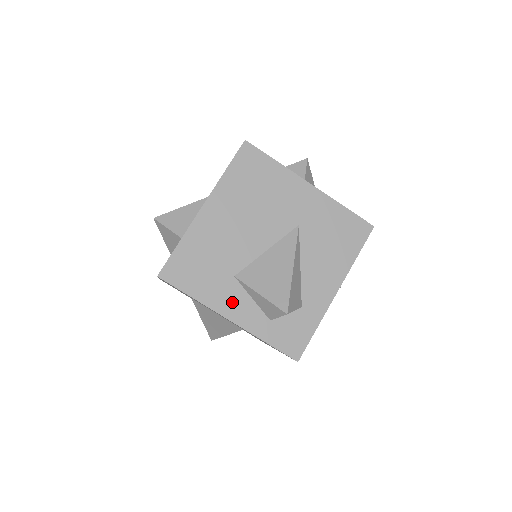
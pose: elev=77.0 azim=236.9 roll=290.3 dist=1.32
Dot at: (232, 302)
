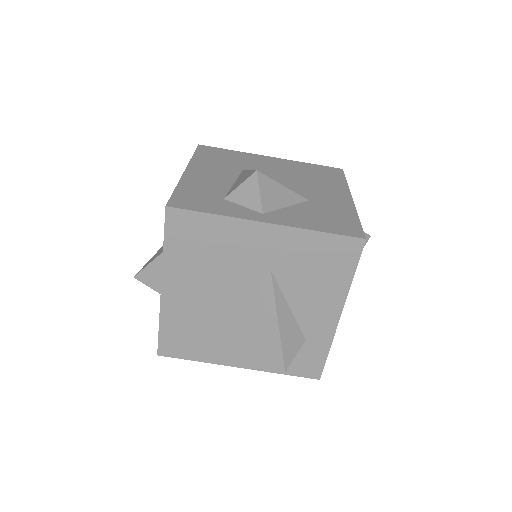
Dot at: (234, 354)
